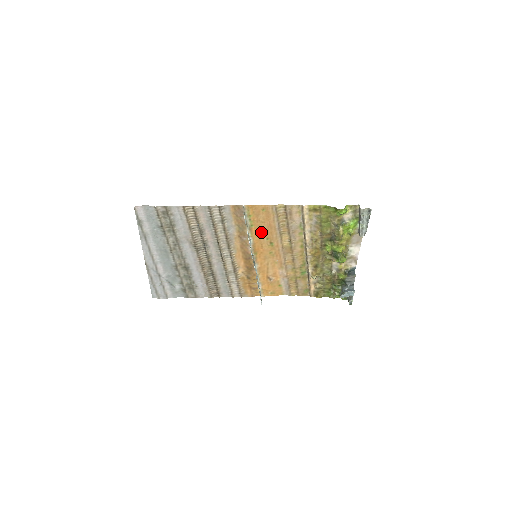
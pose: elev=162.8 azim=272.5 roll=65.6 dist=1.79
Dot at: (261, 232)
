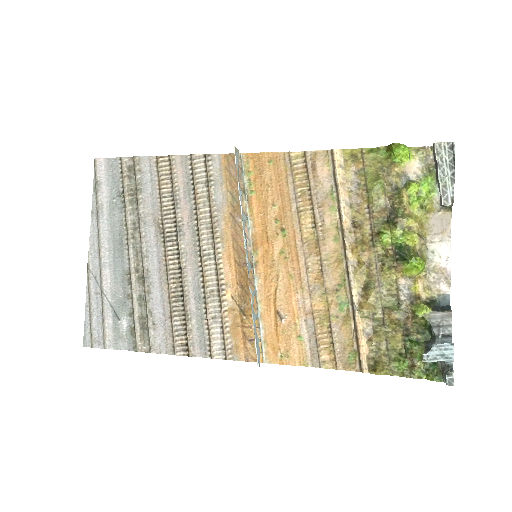
Dot at: (266, 206)
